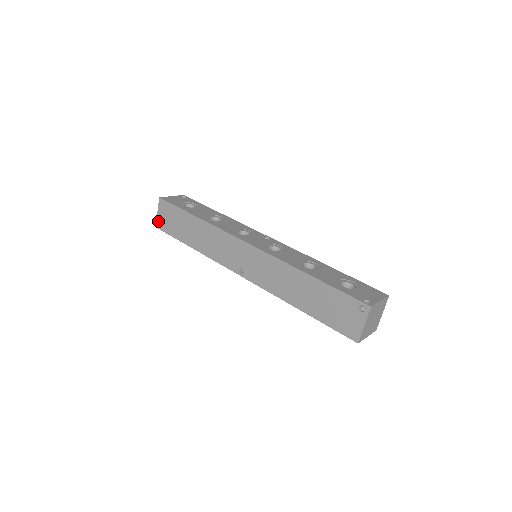
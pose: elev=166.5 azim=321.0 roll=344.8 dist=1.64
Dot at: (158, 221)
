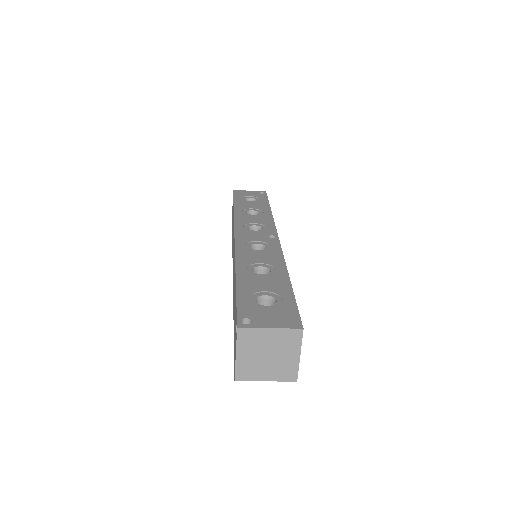
Dot at: occluded
